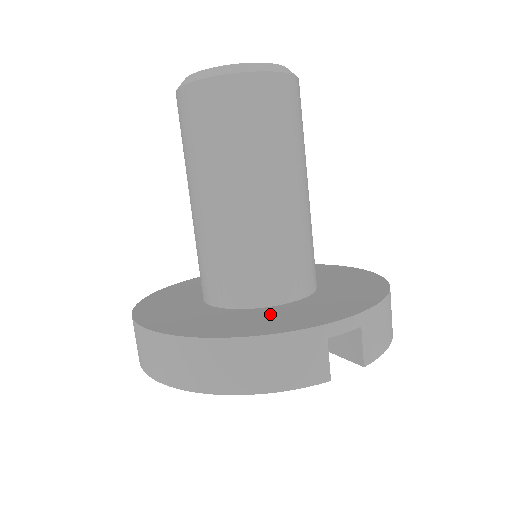
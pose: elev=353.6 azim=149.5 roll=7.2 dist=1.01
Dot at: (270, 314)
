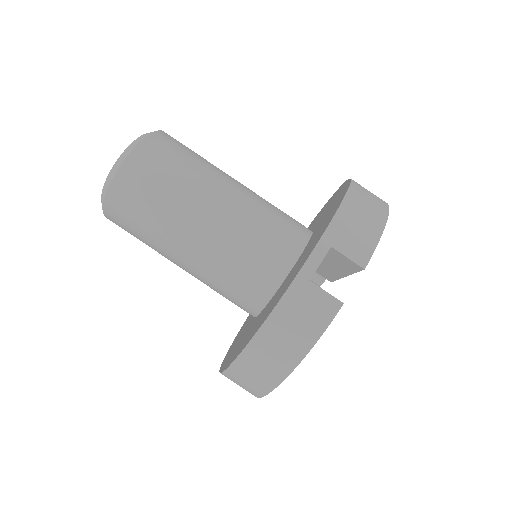
Dot at: (277, 294)
